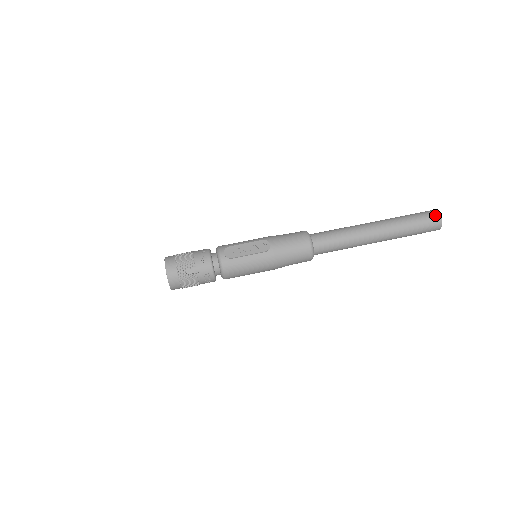
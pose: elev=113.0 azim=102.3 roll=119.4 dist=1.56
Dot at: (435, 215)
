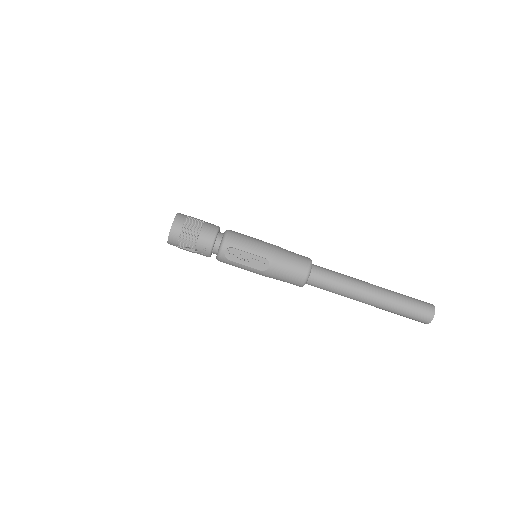
Dot at: (428, 318)
